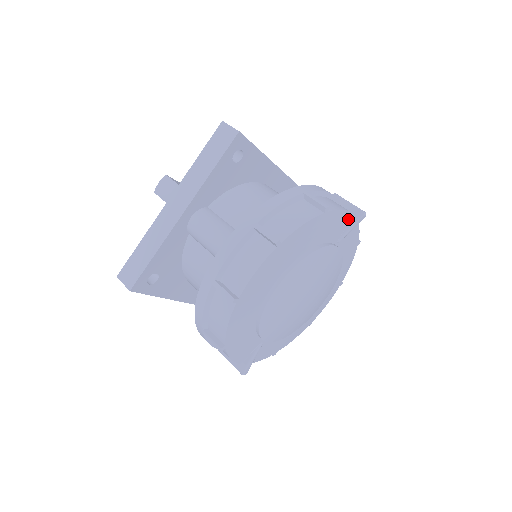
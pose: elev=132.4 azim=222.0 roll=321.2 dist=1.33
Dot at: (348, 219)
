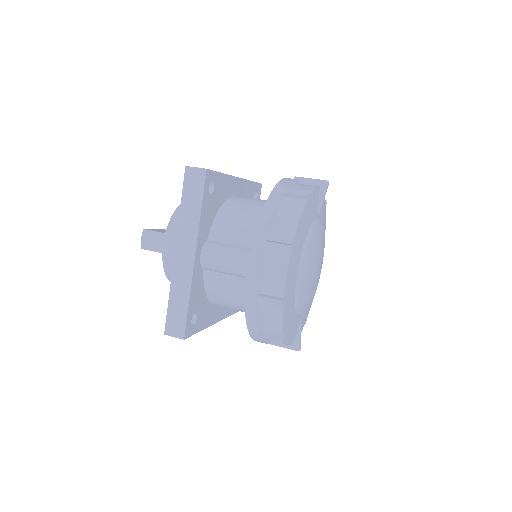
Dot at: (318, 193)
